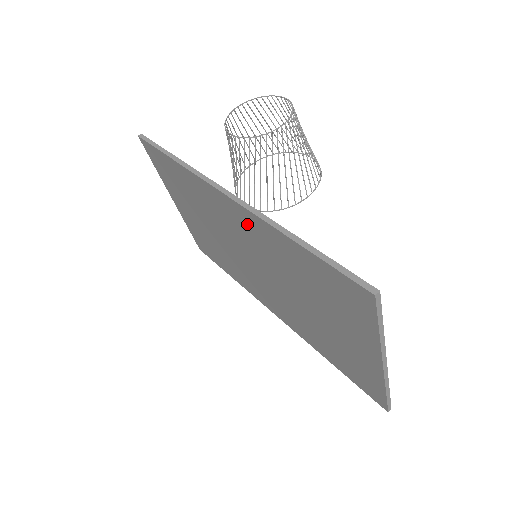
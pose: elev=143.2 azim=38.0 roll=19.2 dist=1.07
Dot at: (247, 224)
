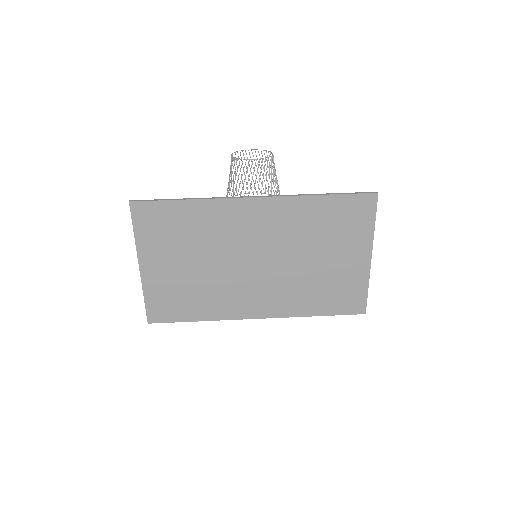
Dot at: (271, 214)
